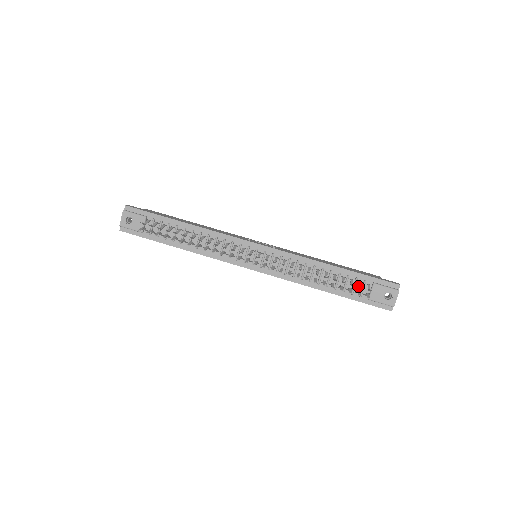
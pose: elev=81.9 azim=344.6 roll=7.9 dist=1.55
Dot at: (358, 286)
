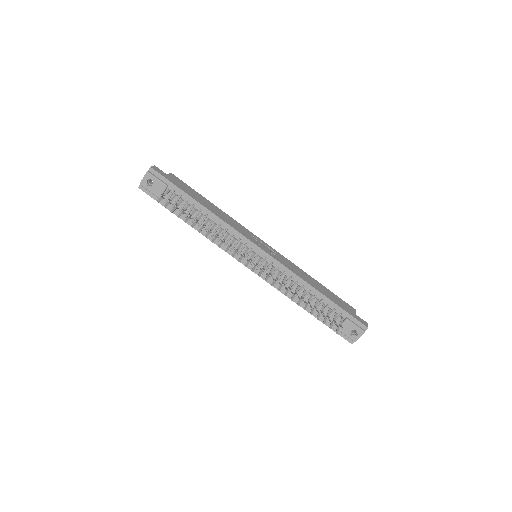
Dot at: (333, 315)
